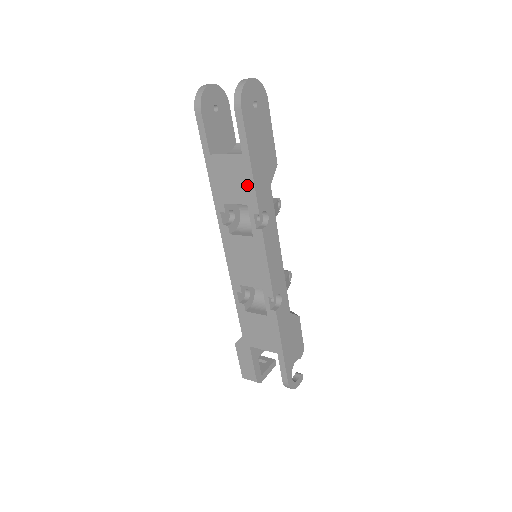
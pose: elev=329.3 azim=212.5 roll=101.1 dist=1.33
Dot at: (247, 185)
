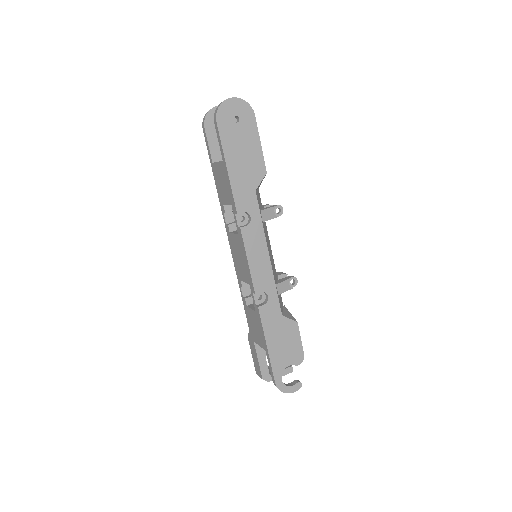
Dot at: (229, 188)
